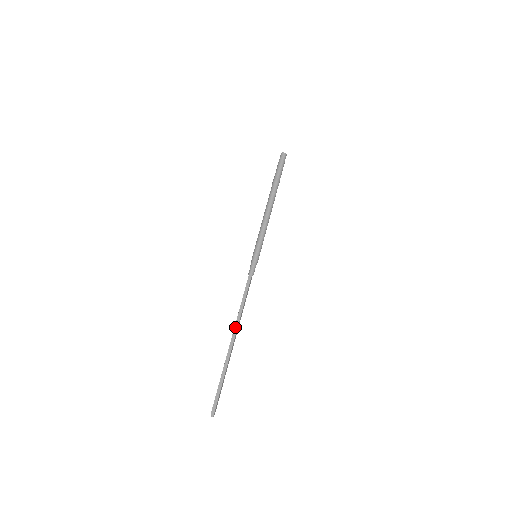
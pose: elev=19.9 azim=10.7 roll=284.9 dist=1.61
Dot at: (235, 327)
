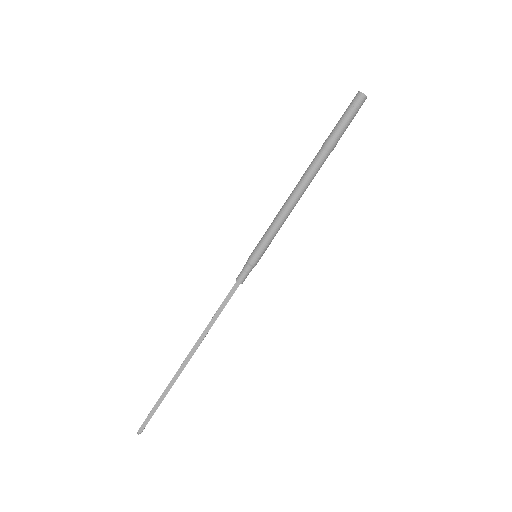
Dot at: (196, 344)
